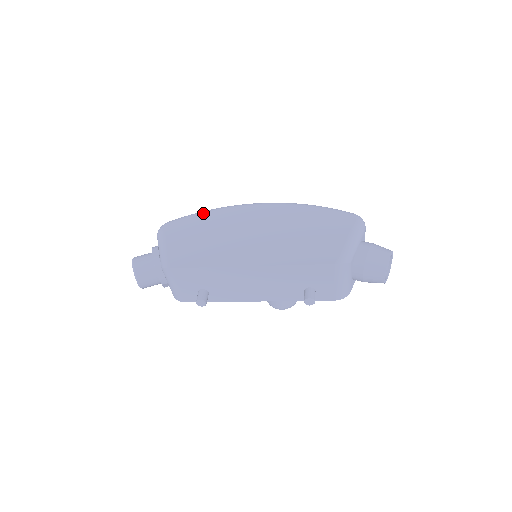
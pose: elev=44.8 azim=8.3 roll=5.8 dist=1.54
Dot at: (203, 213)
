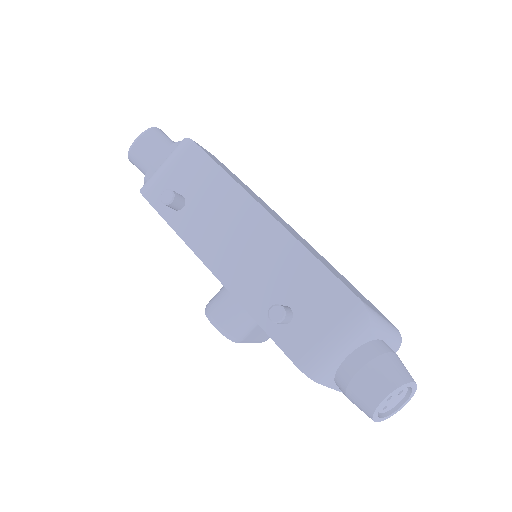
Dot at: occluded
